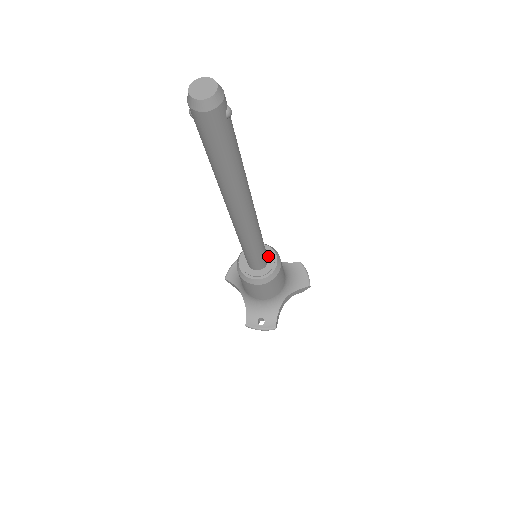
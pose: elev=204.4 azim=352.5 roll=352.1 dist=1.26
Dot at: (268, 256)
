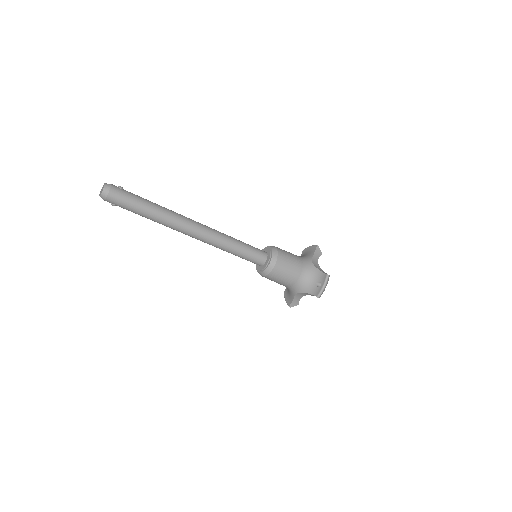
Dot at: occluded
